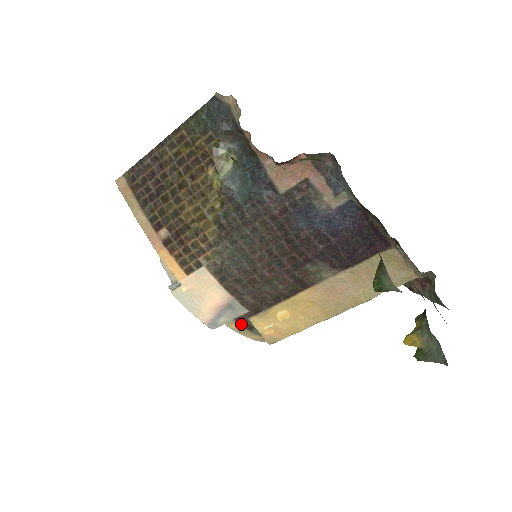
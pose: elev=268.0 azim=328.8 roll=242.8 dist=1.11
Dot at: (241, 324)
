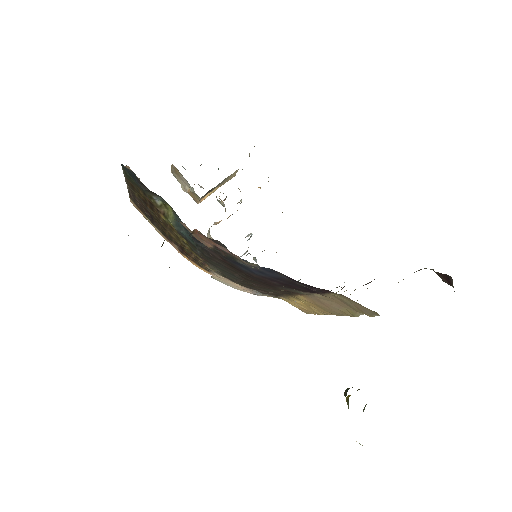
Dot at: (278, 297)
